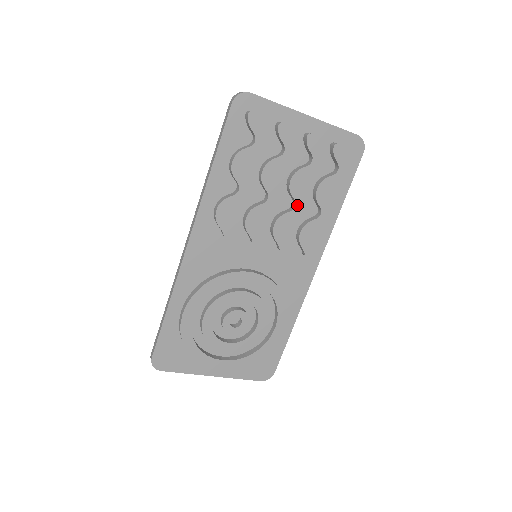
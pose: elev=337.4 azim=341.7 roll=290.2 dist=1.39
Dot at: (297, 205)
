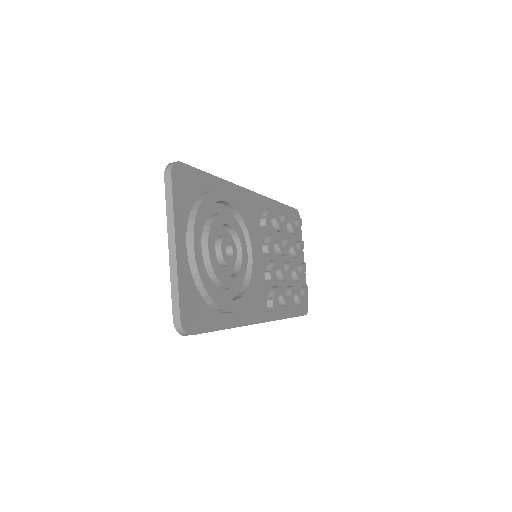
Dot at: (287, 274)
